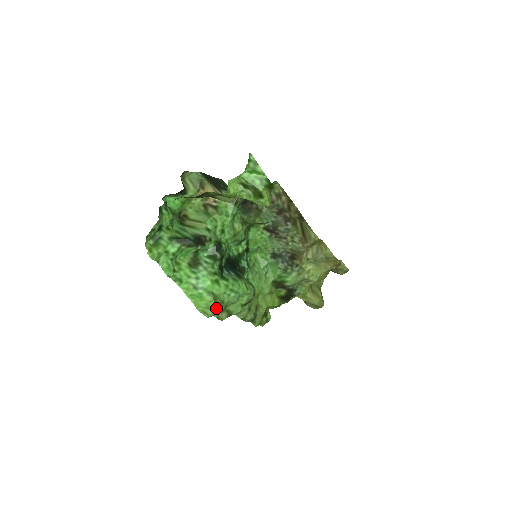
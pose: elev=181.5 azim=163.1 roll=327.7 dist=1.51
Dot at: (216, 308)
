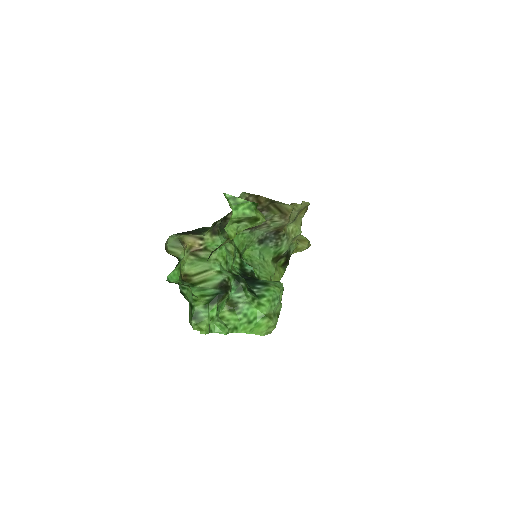
Dot at: (274, 323)
